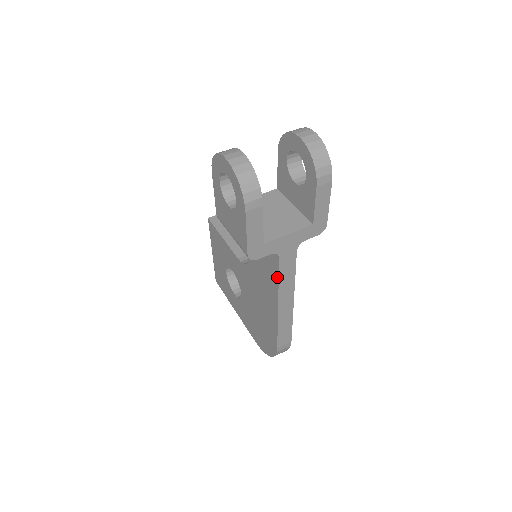
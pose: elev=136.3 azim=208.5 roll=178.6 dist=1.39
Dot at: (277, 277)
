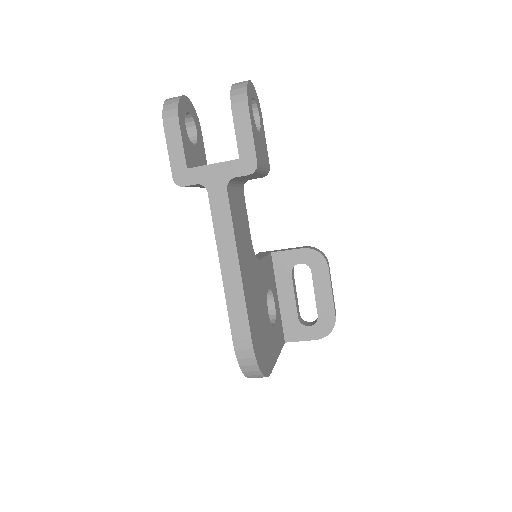
Dot at: (213, 222)
